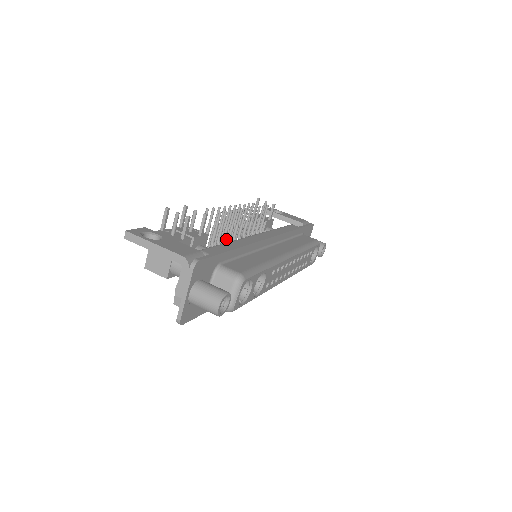
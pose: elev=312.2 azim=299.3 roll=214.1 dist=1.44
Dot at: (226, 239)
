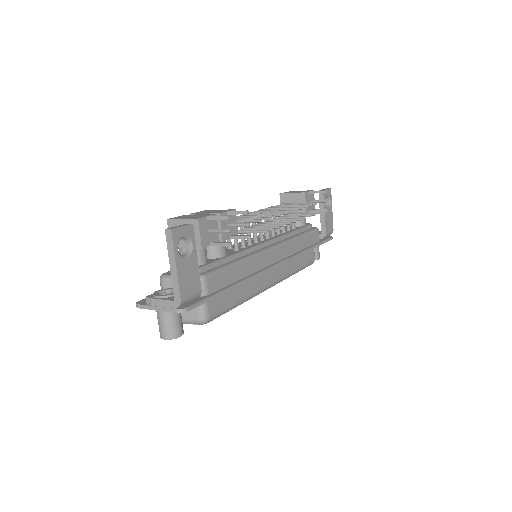
Dot at: occluded
